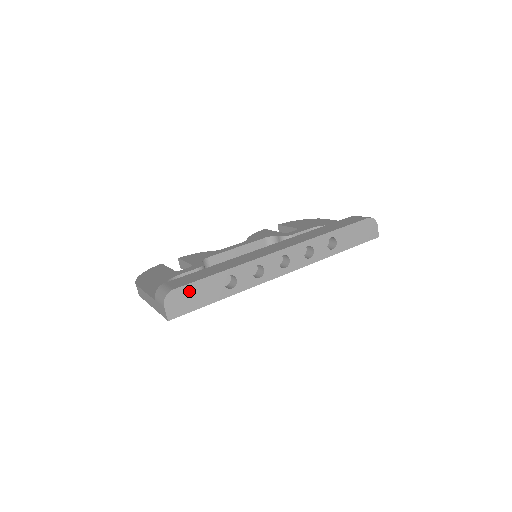
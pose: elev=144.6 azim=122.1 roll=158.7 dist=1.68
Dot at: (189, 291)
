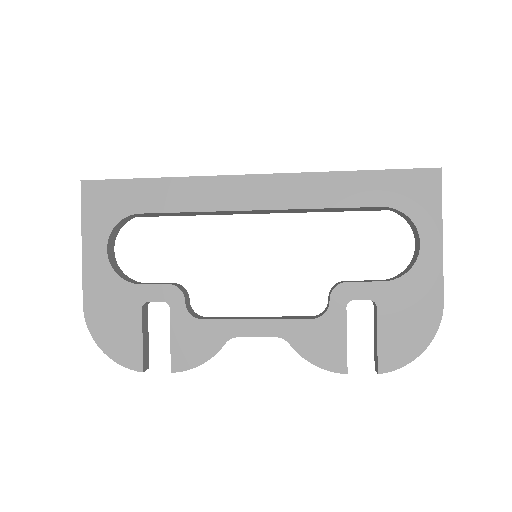
Dot at: occluded
